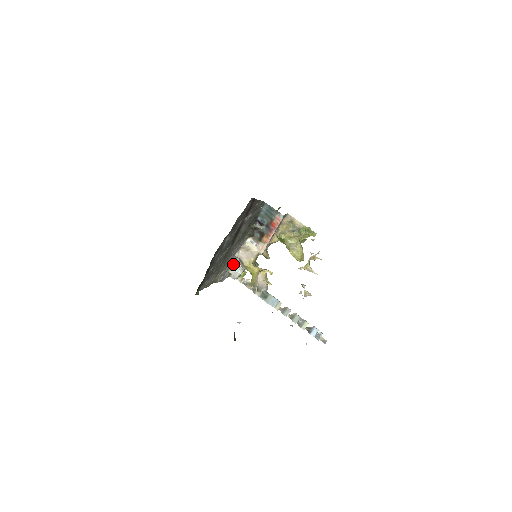
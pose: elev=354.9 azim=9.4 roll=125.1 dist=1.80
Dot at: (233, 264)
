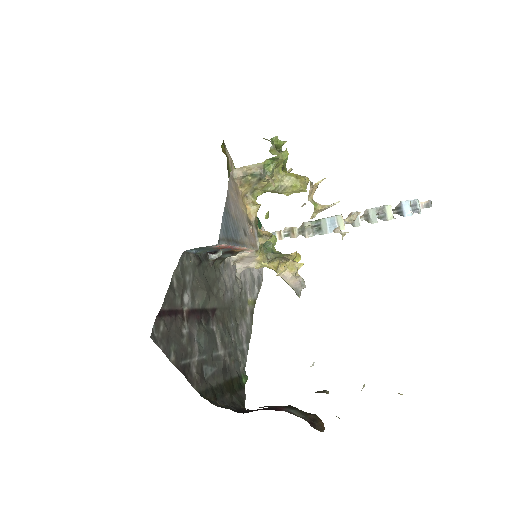
Dot at: occluded
